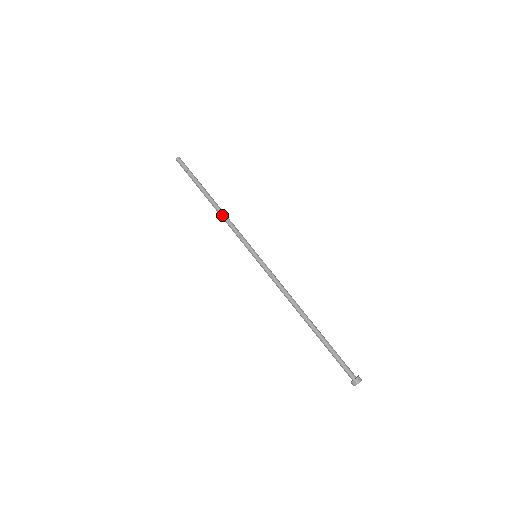
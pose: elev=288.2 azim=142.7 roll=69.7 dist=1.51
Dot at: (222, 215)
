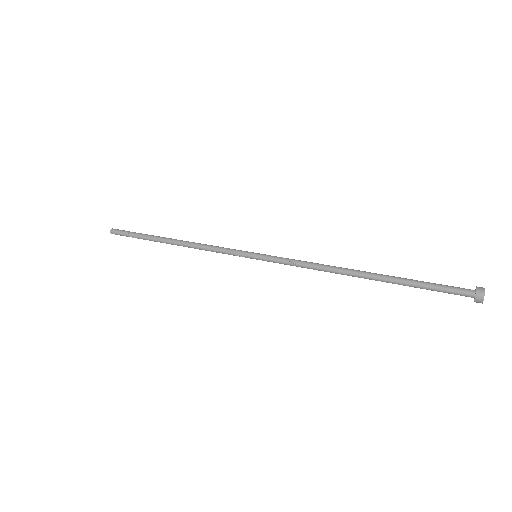
Dot at: (191, 244)
